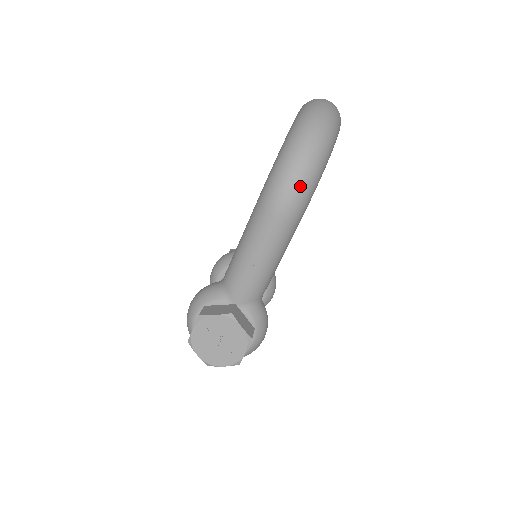
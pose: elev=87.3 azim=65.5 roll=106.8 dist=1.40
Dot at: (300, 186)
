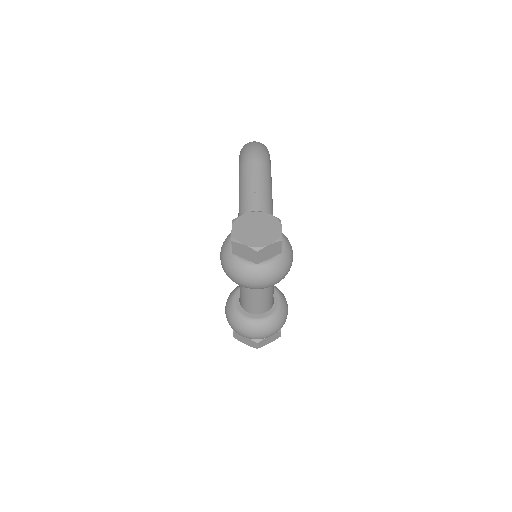
Dot at: (260, 148)
